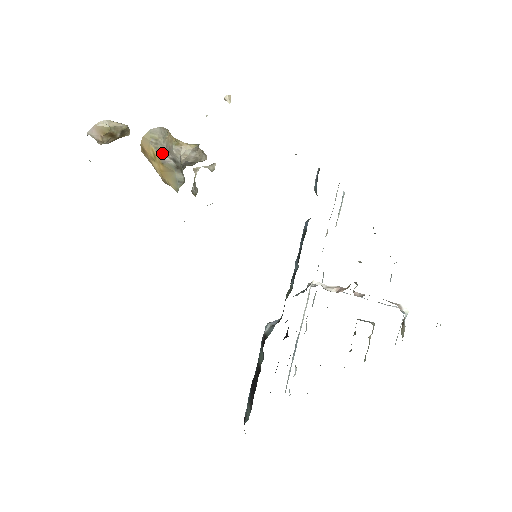
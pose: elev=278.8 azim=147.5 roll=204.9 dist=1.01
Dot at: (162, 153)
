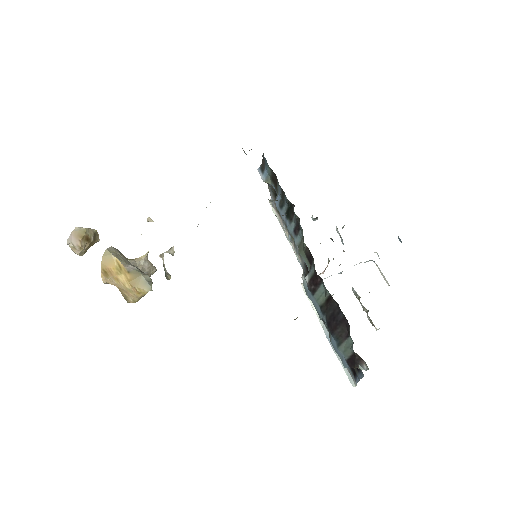
Dot at: (125, 262)
